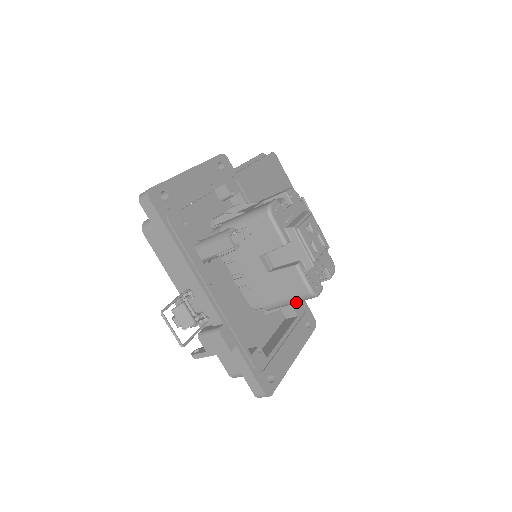
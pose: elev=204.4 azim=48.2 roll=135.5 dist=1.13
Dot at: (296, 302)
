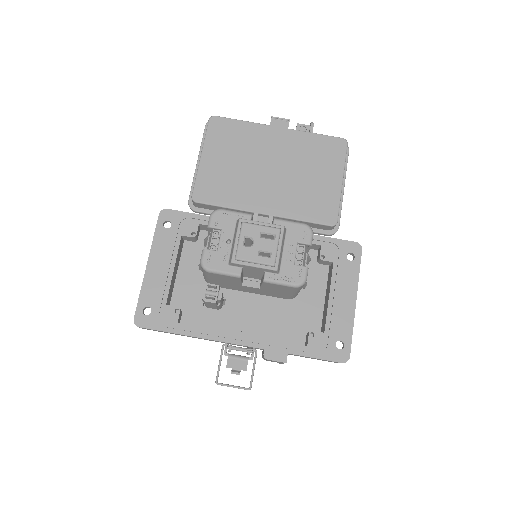
Dot at: (300, 289)
